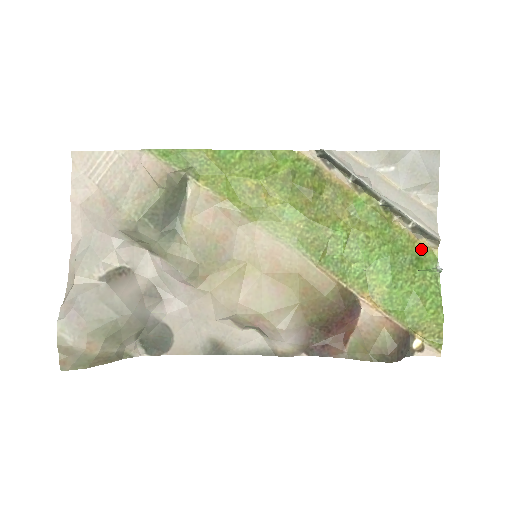
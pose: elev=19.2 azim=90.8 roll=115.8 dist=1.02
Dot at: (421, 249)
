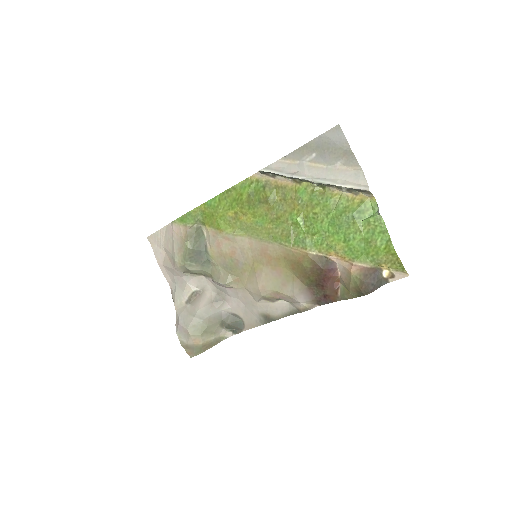
Dot at: (360, 203)
